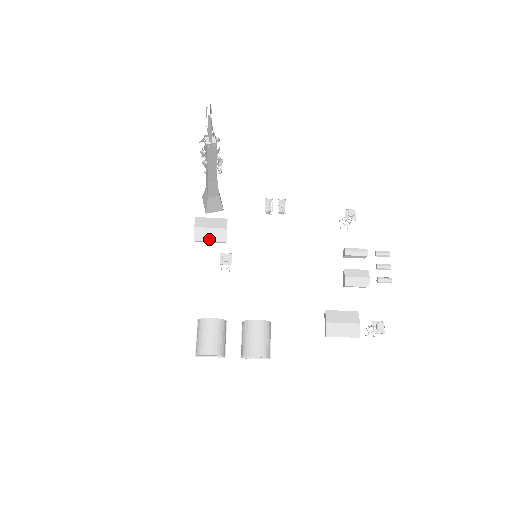
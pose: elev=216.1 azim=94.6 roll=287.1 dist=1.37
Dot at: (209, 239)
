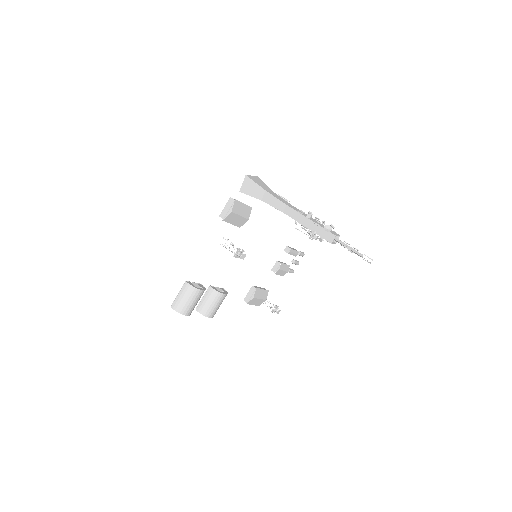
Dot at: (232, 223)
